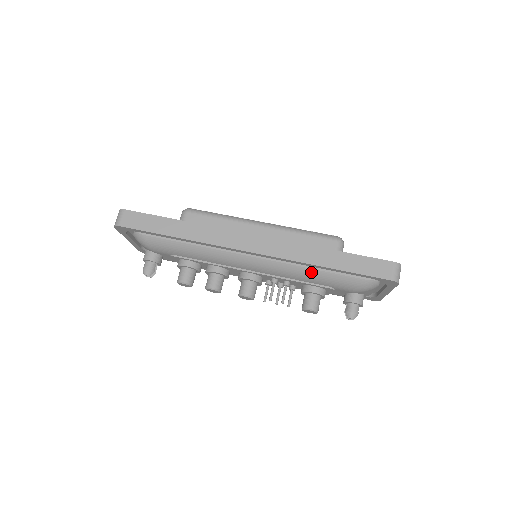
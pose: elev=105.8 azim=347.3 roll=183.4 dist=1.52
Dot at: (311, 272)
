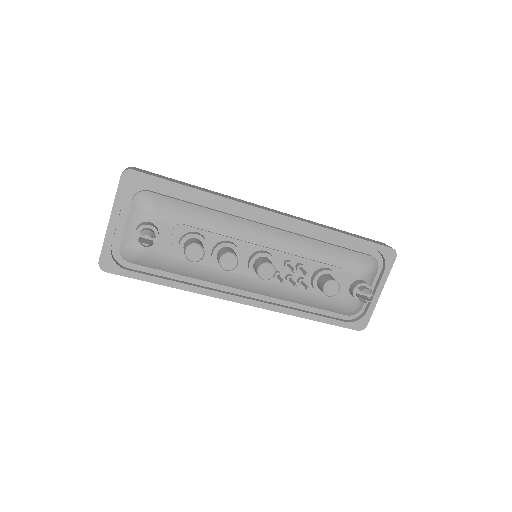
Dot at: (325, 246)
